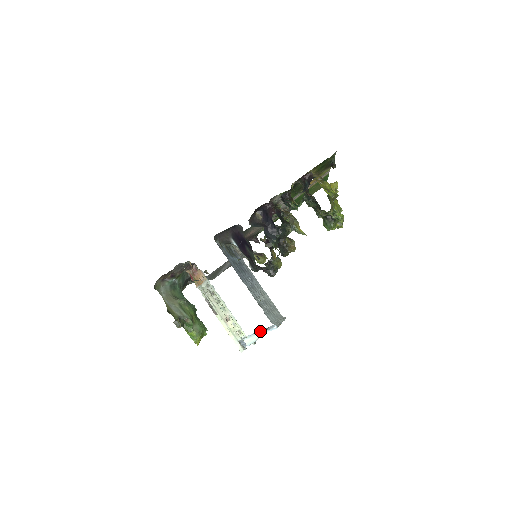
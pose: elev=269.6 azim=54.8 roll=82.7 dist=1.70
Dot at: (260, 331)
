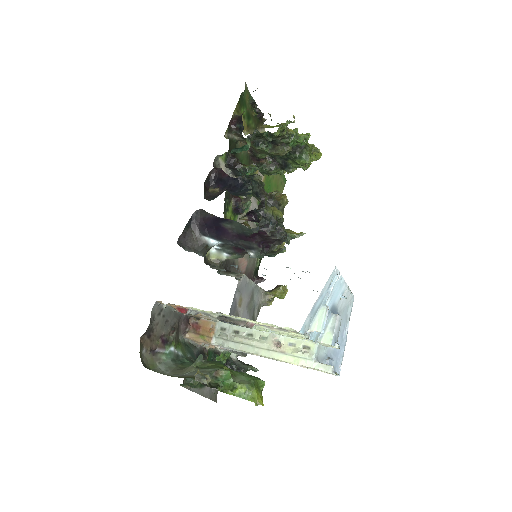
Dot at: (328, 318)
